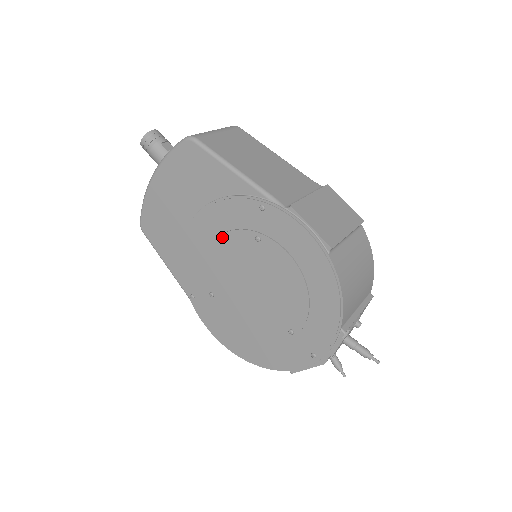
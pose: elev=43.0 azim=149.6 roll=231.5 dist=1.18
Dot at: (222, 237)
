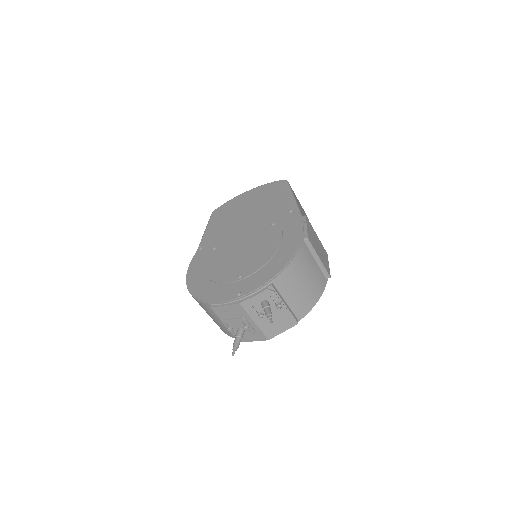
Dot at: (254, 220)
